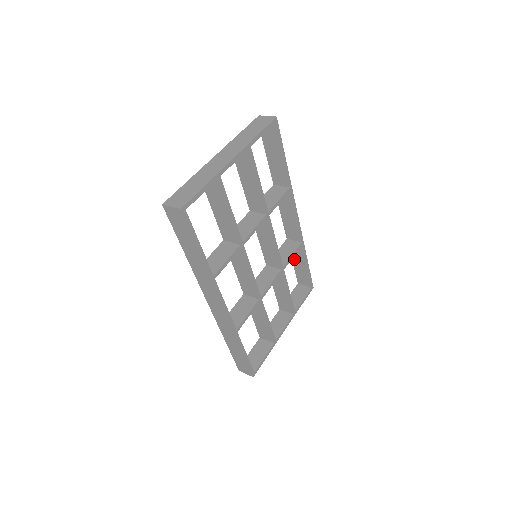
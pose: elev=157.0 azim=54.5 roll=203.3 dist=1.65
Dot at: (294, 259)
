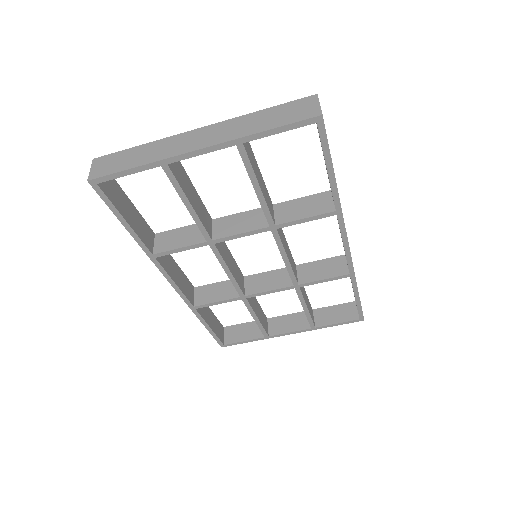
Dot at: occluded
